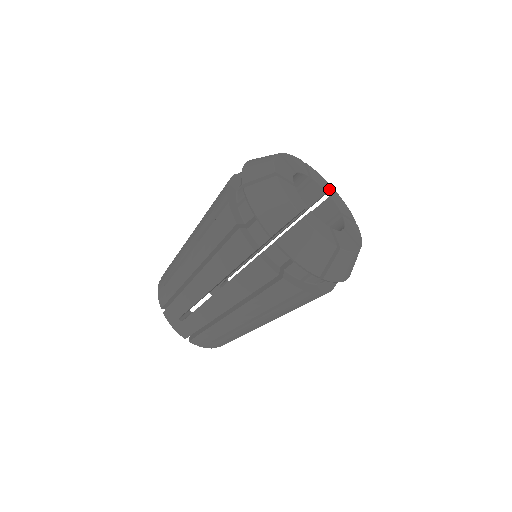
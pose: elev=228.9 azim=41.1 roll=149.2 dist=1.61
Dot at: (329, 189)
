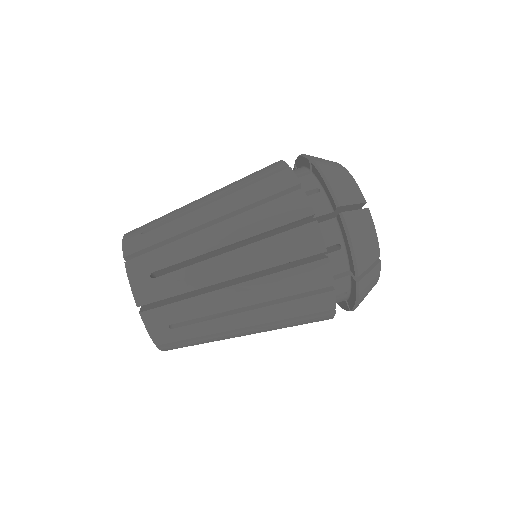
Dot at: occluded
